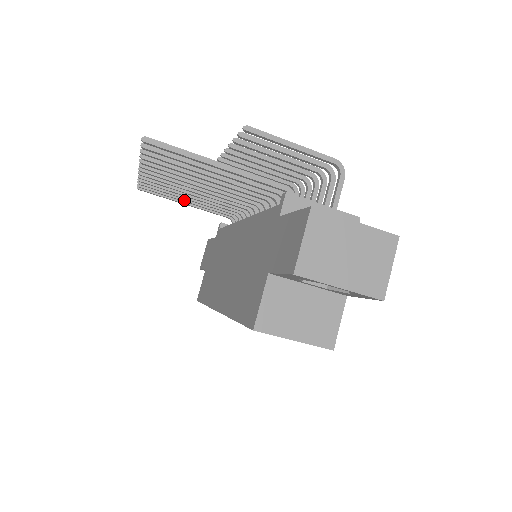
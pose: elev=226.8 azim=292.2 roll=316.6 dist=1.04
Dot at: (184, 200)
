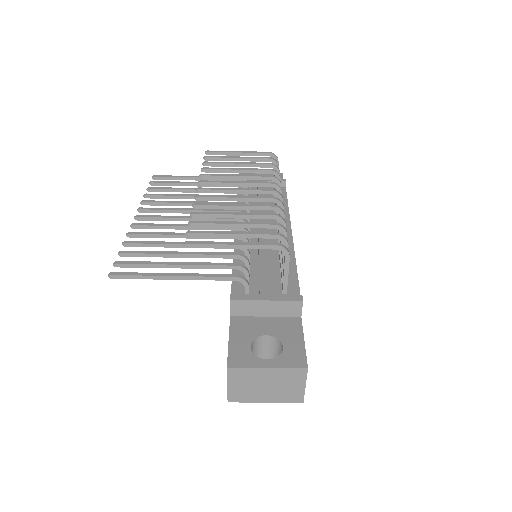
Dot at: (193, 185)
